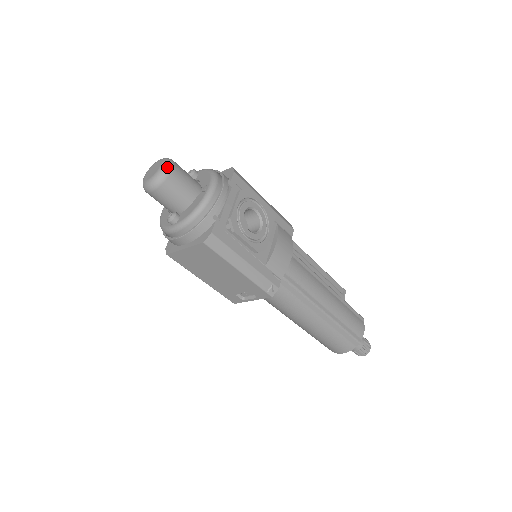
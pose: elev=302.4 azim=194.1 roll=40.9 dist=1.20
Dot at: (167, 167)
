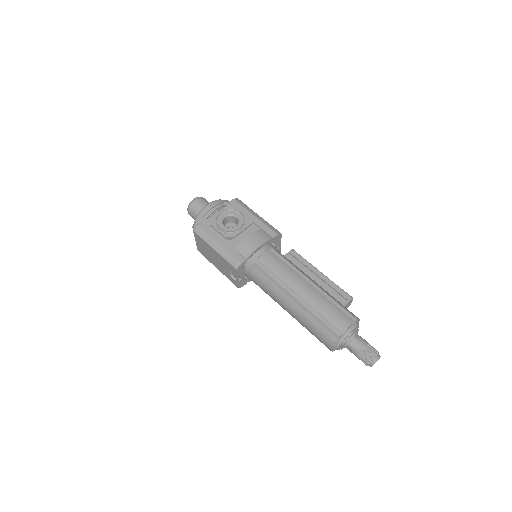
Dot at: (194, 199)
